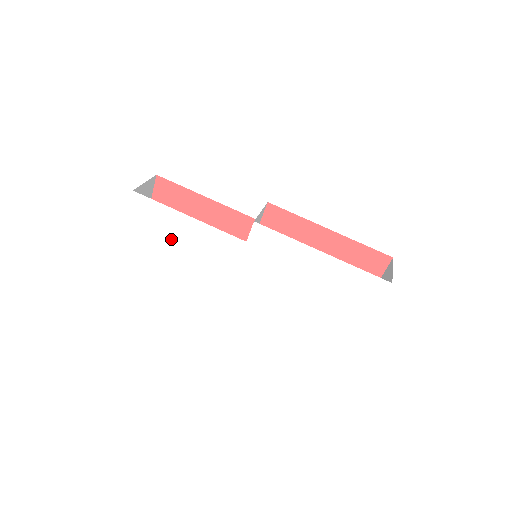
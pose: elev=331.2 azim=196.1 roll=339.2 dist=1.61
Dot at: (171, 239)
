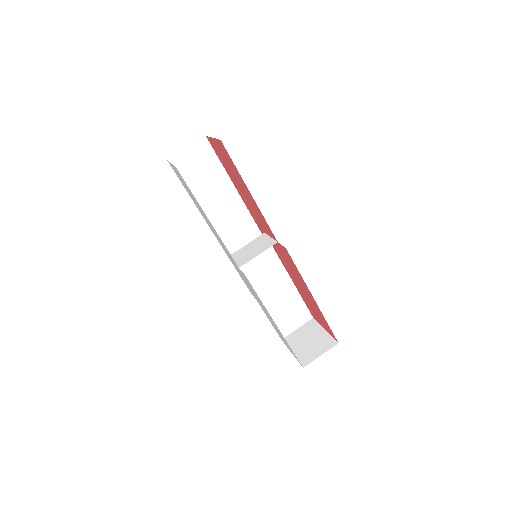
Dot at: occluded
